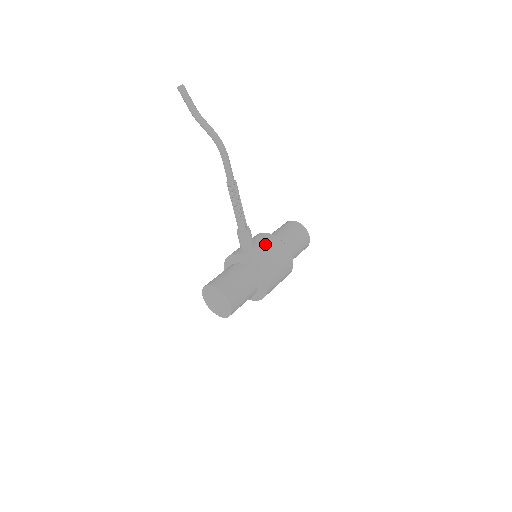
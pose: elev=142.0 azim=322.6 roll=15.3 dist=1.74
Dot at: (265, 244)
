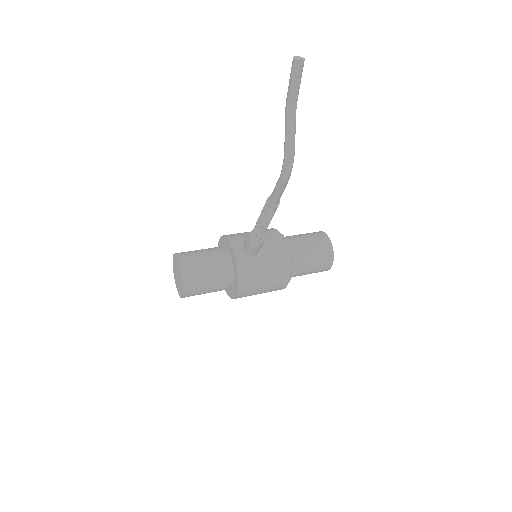
Dot at: (269, 260)
